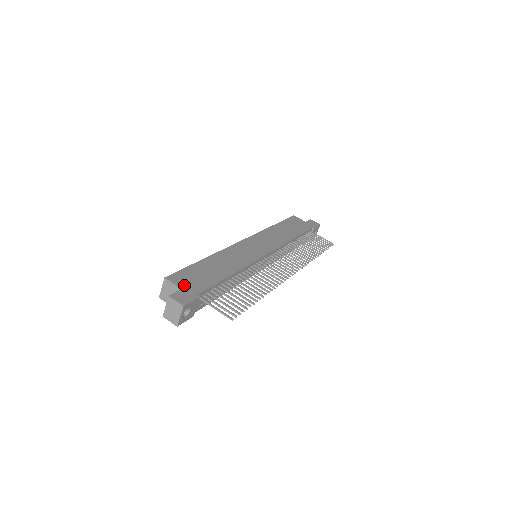
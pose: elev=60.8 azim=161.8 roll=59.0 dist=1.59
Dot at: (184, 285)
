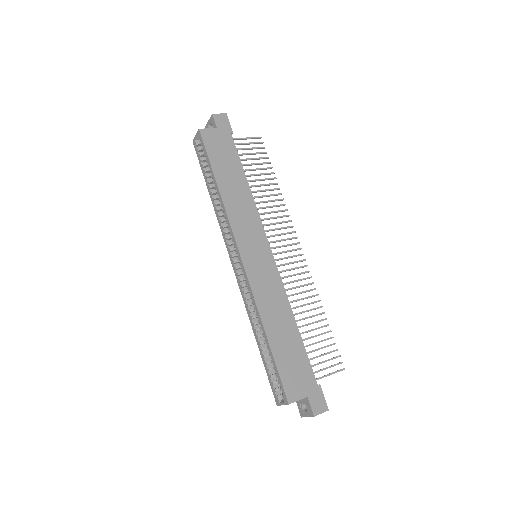
Dot at: (303, 391)
